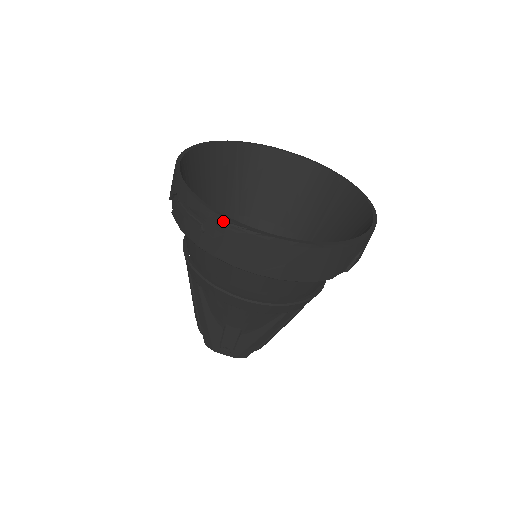
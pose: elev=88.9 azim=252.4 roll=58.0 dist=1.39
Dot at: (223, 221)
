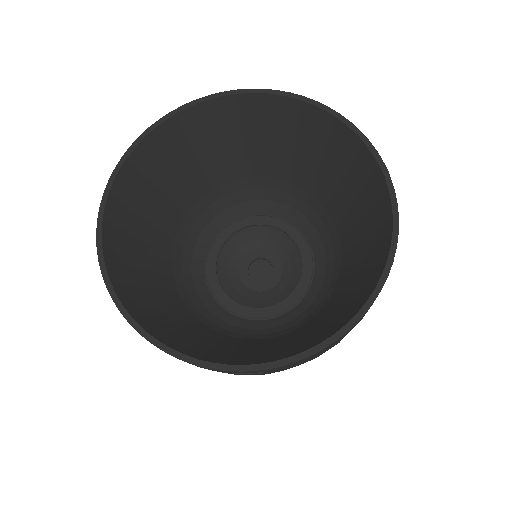
Dot at: (286, 365)
